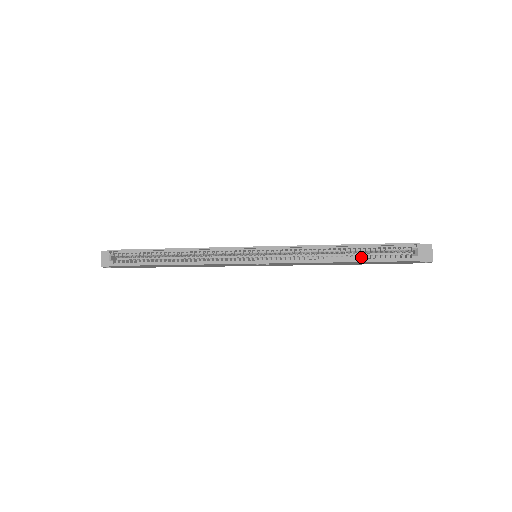
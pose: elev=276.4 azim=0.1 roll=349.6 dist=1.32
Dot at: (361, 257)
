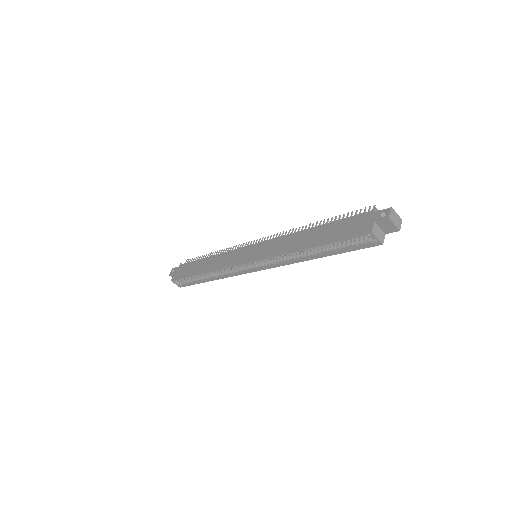
Dot at: (330, 251)
